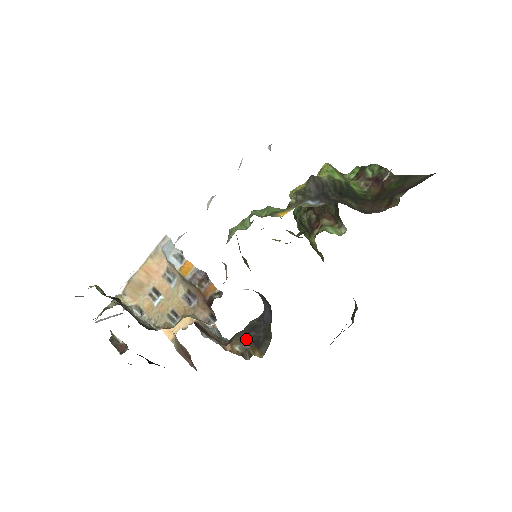
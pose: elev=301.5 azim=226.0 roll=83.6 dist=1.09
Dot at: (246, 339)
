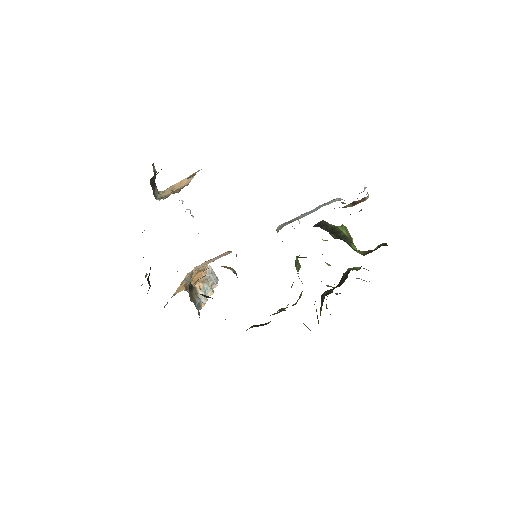
Dot at: occluded
